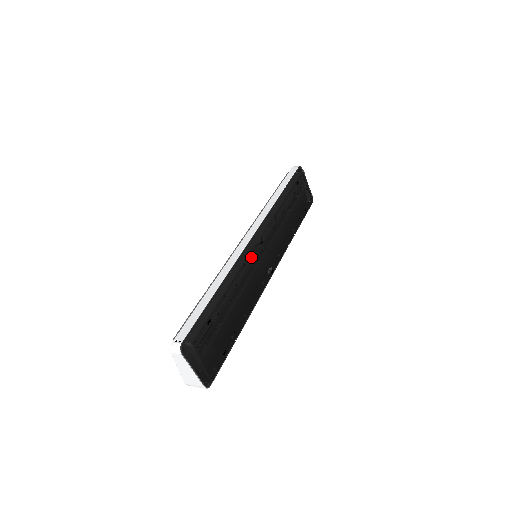
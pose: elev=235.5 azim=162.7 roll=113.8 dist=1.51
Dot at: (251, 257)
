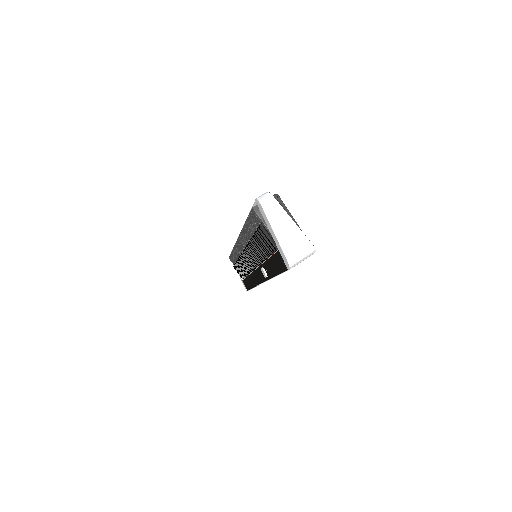
Dot at: occluded
